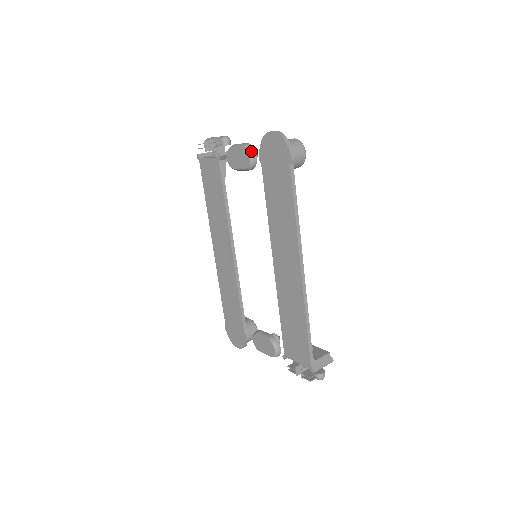
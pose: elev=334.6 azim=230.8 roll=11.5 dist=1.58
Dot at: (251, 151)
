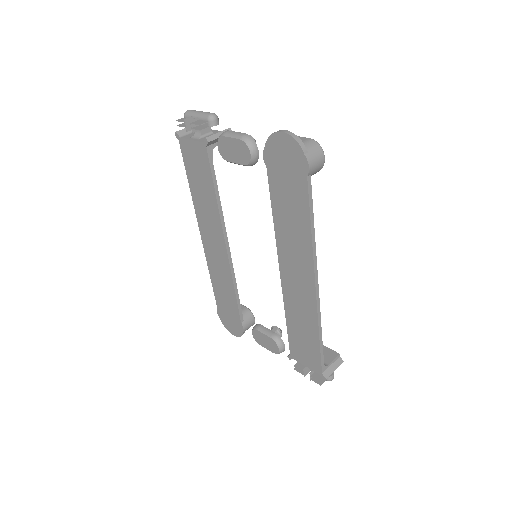
Dot at: (251, 146)
